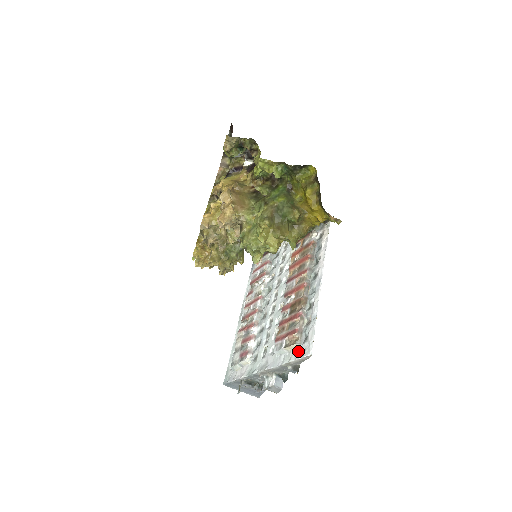
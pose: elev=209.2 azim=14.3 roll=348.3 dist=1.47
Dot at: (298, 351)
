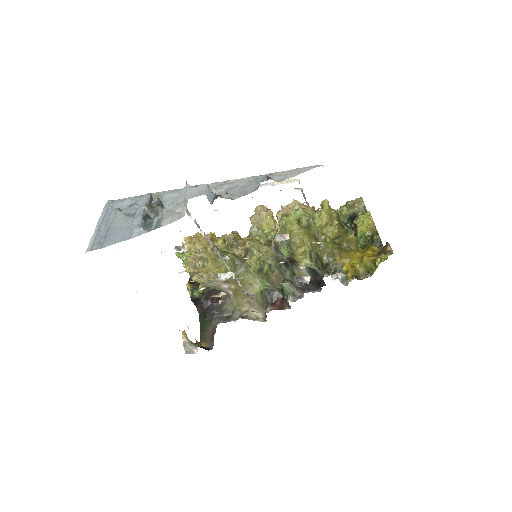
Dot at: occluded
